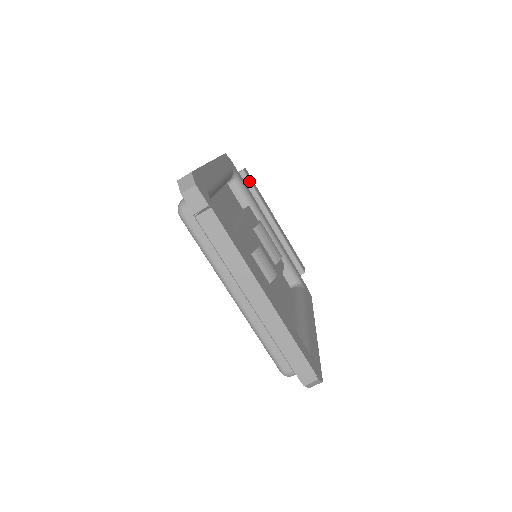
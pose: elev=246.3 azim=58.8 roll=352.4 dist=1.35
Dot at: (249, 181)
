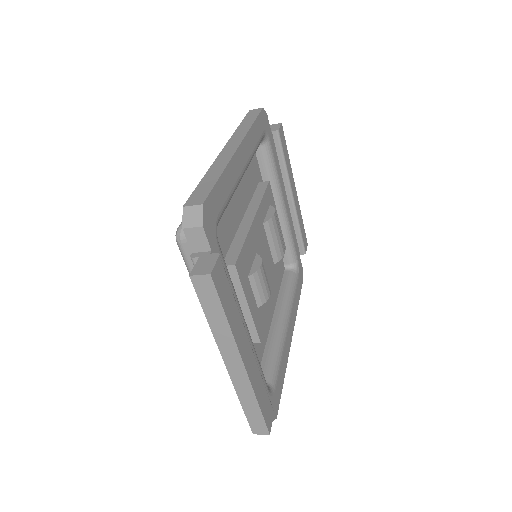
Dot at: (280, 144)
